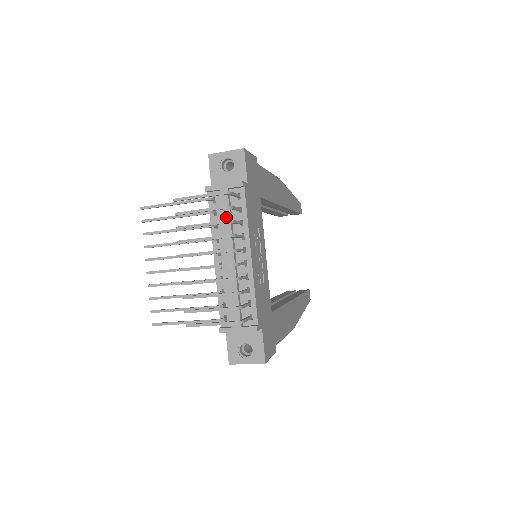
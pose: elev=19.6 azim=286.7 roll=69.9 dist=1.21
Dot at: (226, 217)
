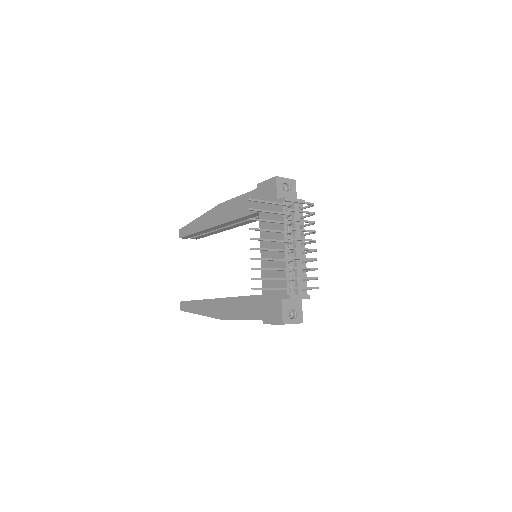
Dot at: occluded
